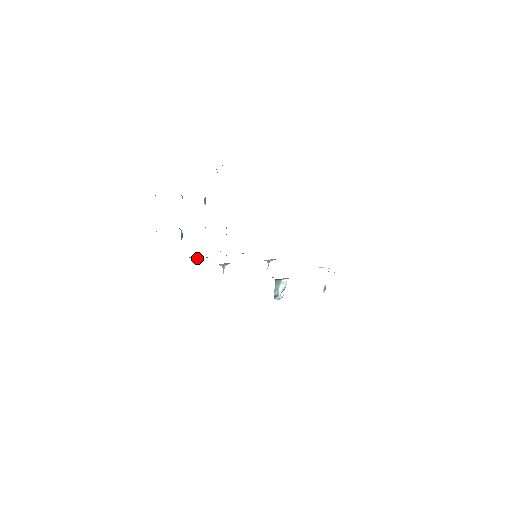
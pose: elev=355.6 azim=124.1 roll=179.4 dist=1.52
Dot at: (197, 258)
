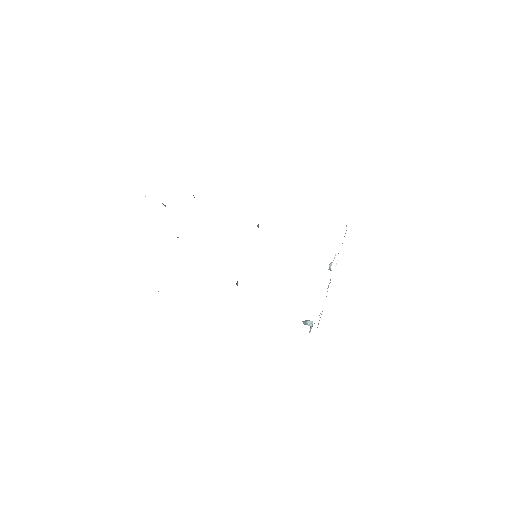
Dot at: occluded
